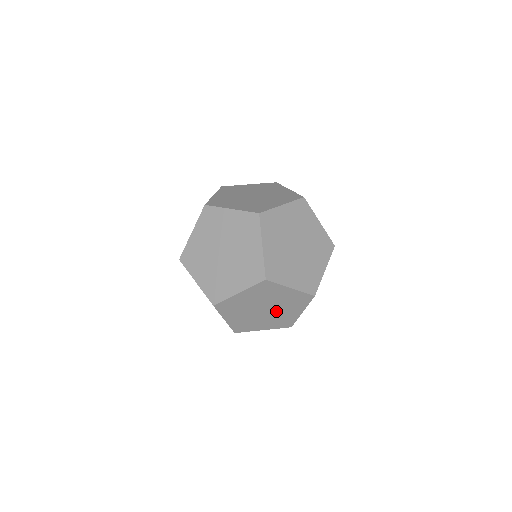
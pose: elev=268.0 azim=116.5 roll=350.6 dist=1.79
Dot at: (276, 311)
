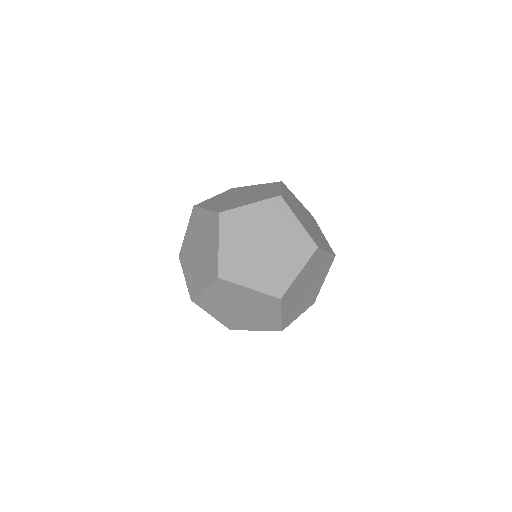
Dot at: (244, 316)
